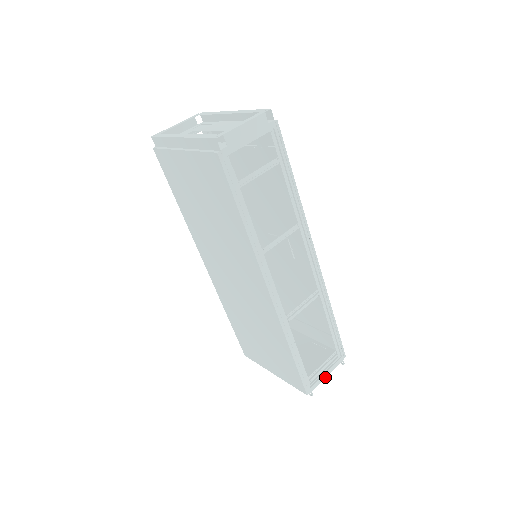
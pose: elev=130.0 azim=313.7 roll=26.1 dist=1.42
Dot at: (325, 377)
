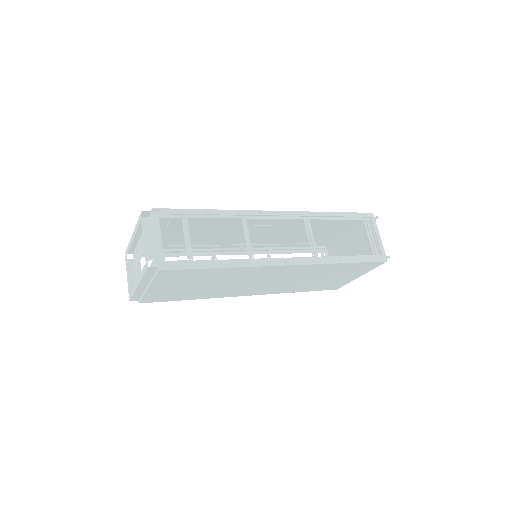
Dot at: (380, 239)
